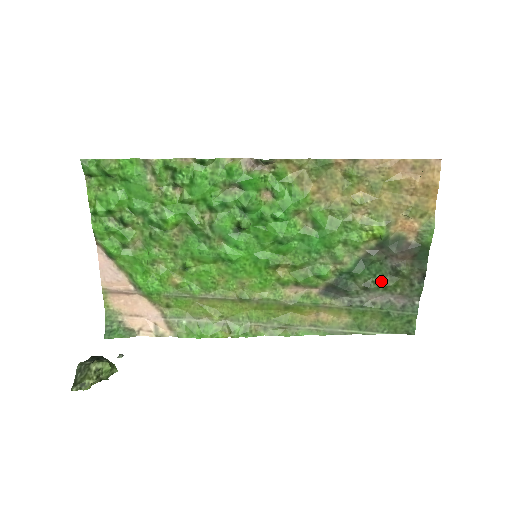
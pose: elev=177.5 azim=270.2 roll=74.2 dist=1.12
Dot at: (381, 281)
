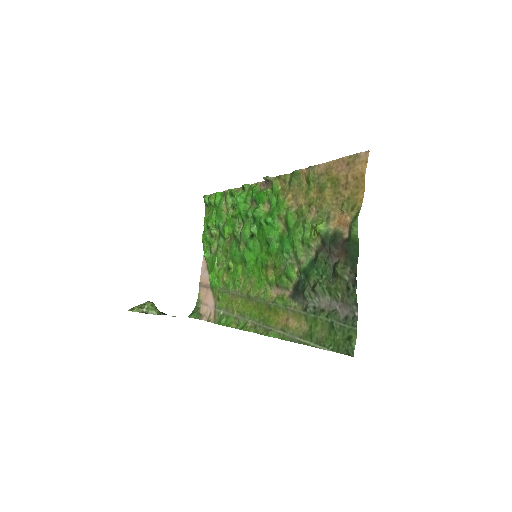
Dot at: (326, 283)
